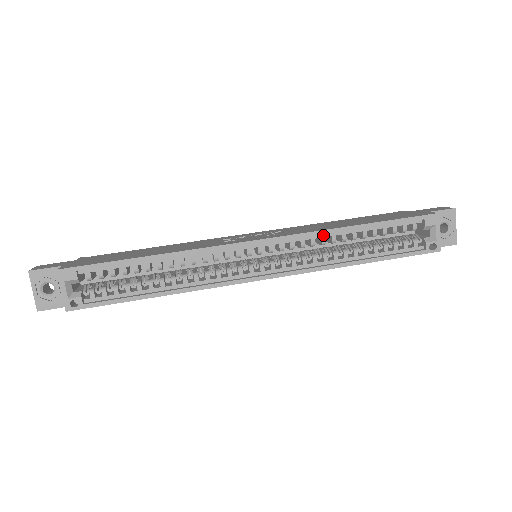
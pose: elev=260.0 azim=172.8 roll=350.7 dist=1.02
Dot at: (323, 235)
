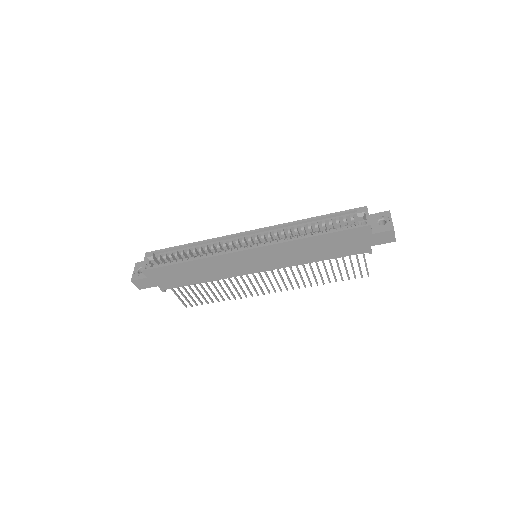
Dot at: (289, 227)
